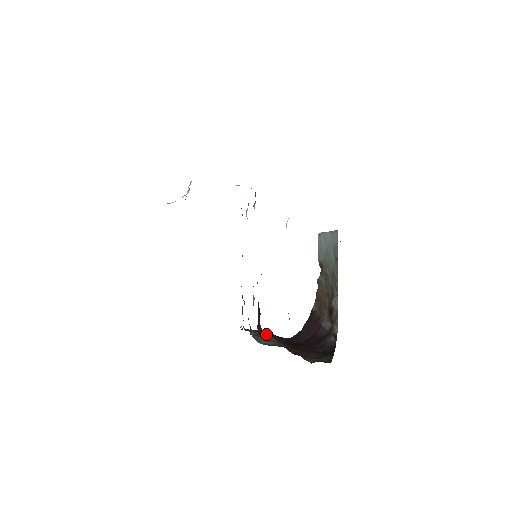
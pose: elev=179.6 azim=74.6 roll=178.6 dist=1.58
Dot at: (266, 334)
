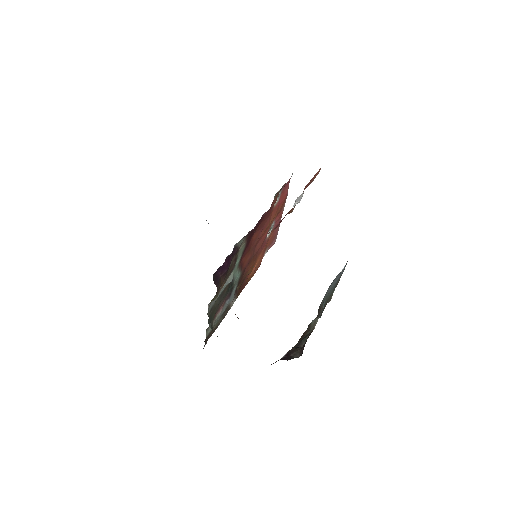
Dot at: occluded
